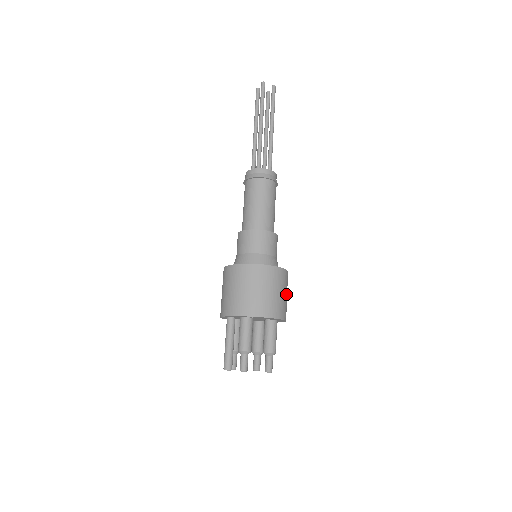
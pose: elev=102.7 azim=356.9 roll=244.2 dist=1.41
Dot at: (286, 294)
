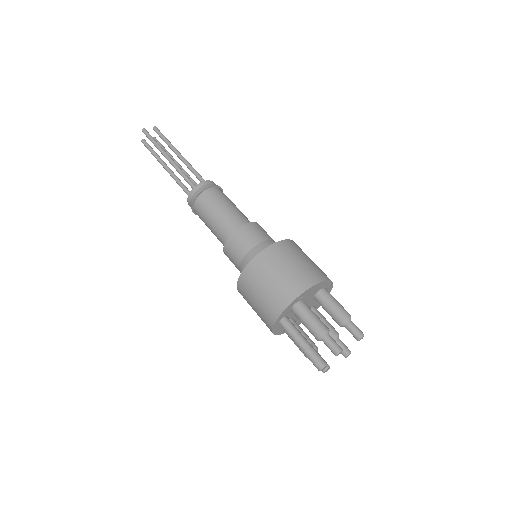
Dot at: occluded
